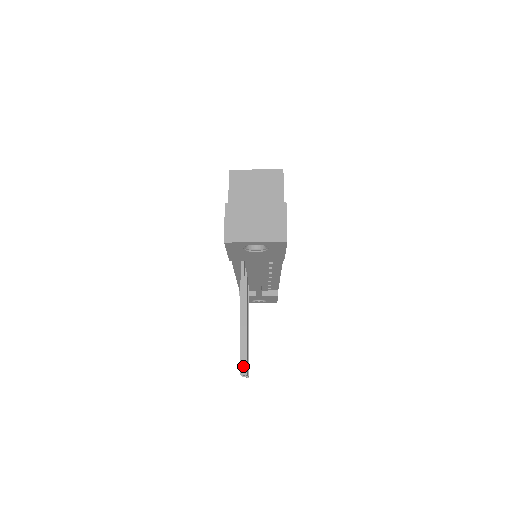
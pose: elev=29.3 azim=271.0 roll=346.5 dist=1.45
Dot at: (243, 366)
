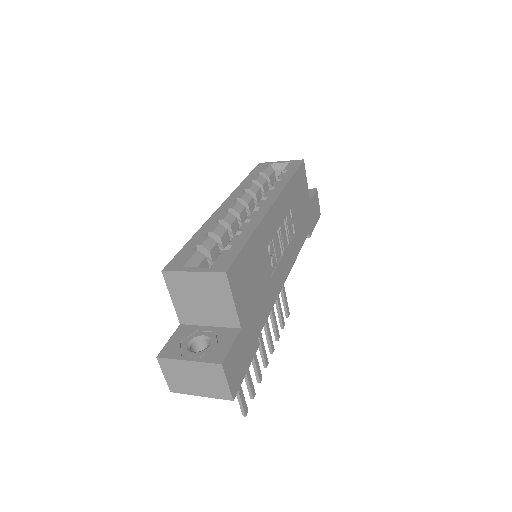
Dot at: (244, 412)
